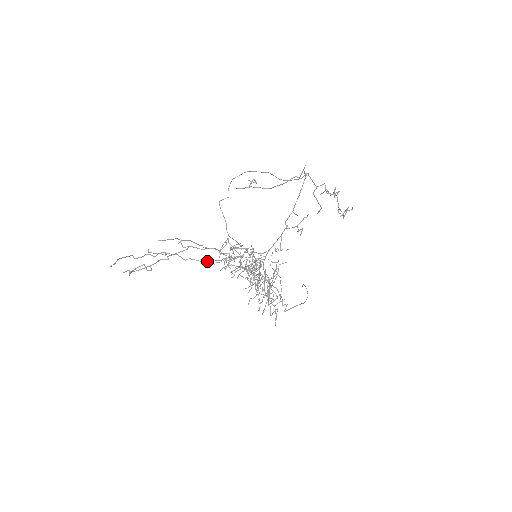
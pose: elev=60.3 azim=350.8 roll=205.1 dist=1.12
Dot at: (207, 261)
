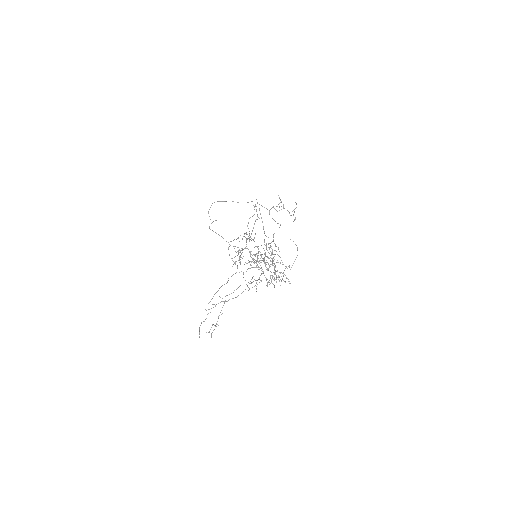
Dot at: occluded
